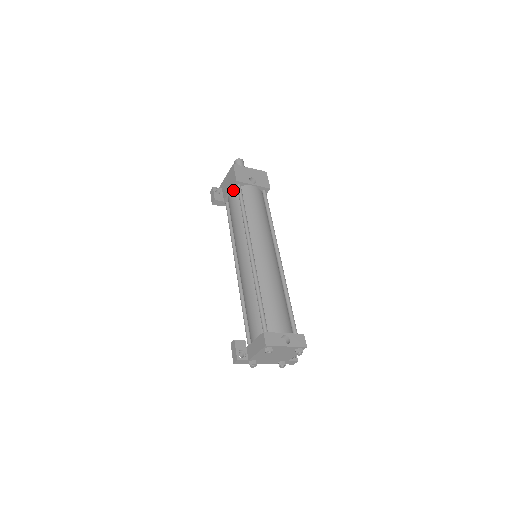
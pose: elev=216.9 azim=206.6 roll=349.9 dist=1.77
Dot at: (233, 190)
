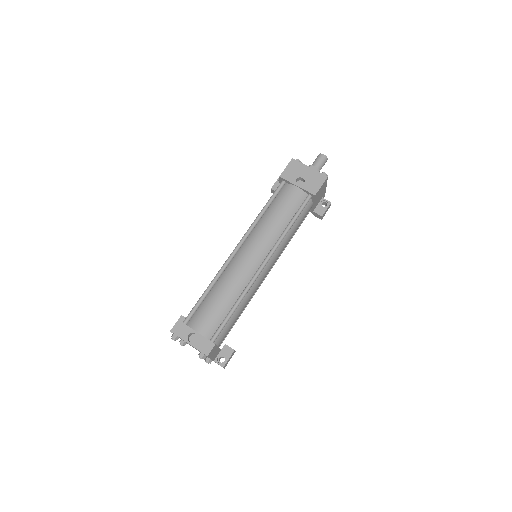
Dot at: occluded
